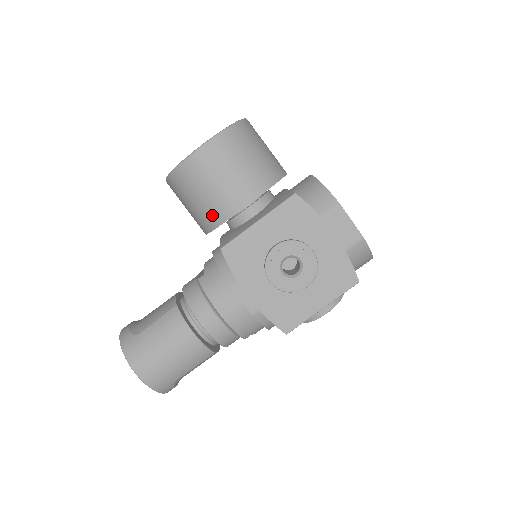
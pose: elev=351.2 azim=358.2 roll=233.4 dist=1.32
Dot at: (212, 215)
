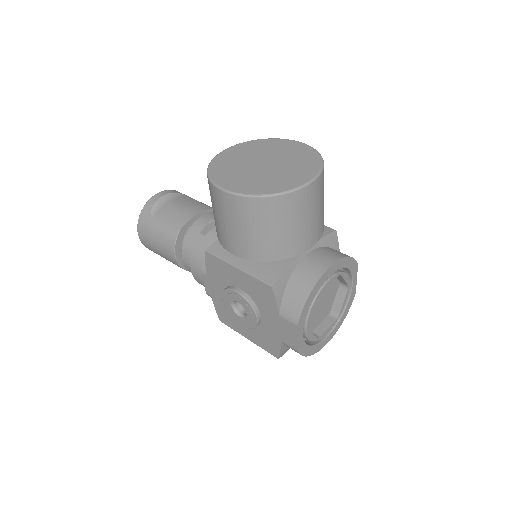
Dot at: occluded
